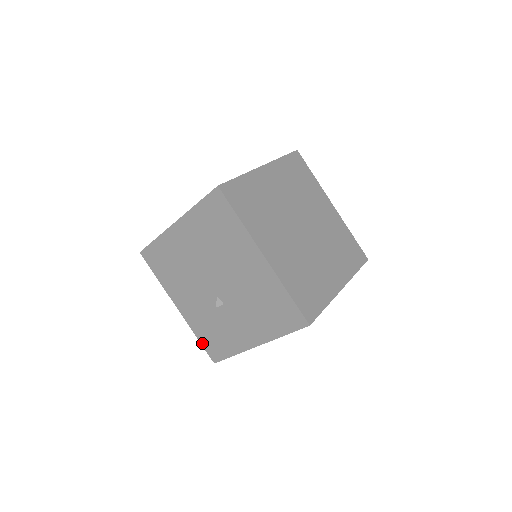
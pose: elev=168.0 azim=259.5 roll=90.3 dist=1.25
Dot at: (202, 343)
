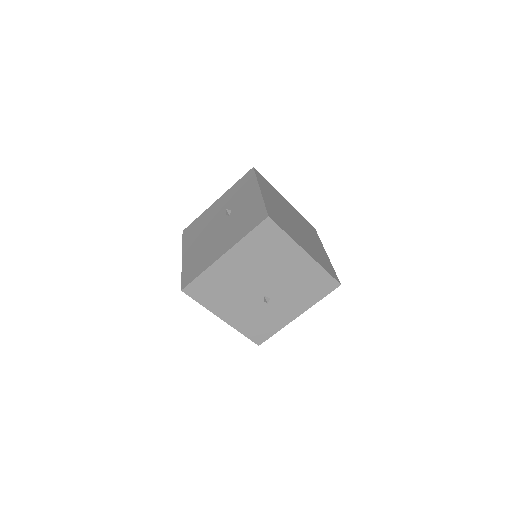
Dot at: (247, 336)
